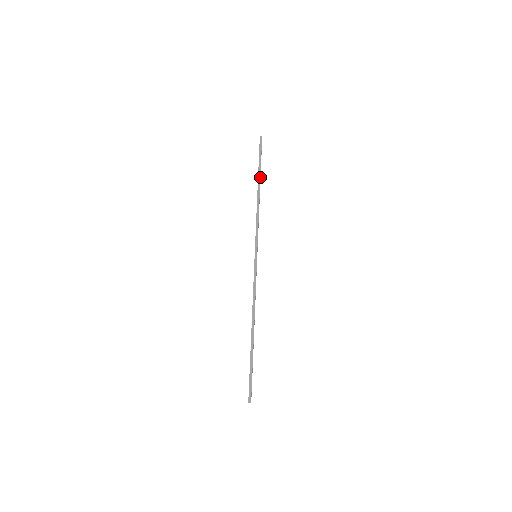
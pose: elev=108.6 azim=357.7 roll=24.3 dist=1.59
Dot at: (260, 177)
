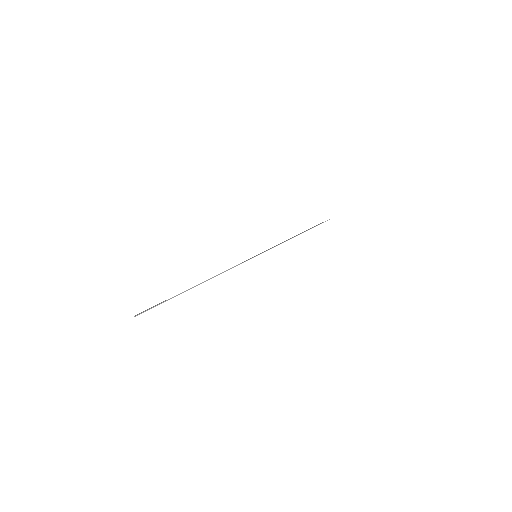
Dot at: (307, 230)
